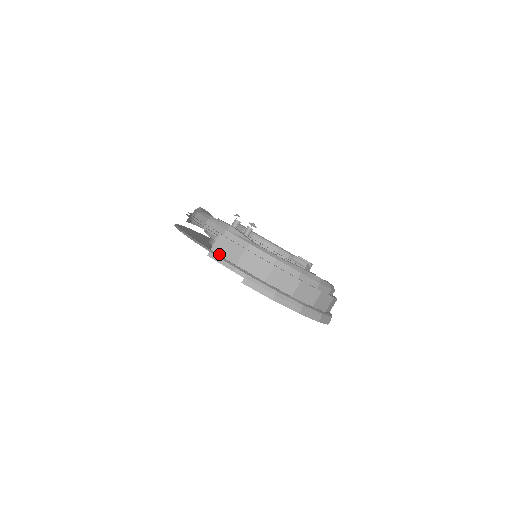
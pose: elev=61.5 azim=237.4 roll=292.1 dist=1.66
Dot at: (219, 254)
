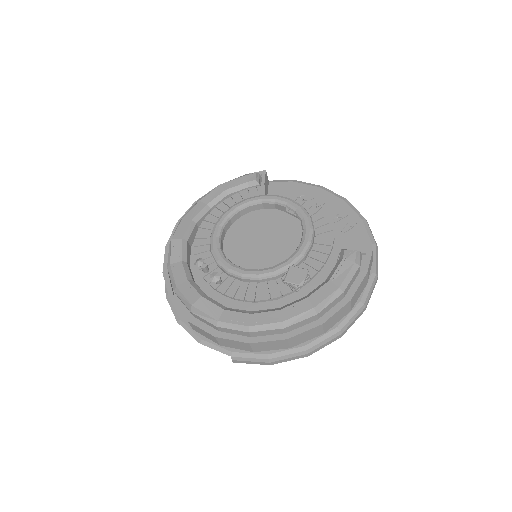
Dot at: (201, 335)
